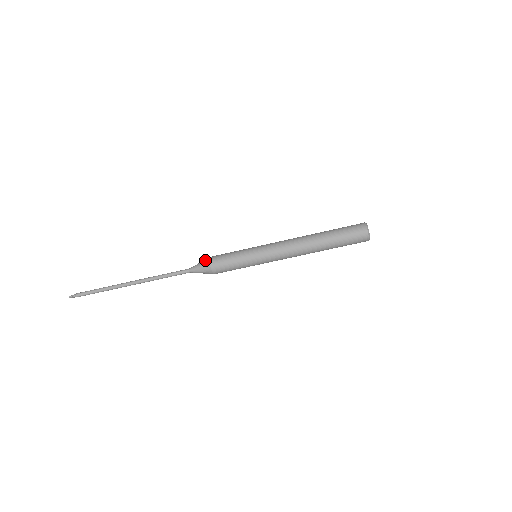
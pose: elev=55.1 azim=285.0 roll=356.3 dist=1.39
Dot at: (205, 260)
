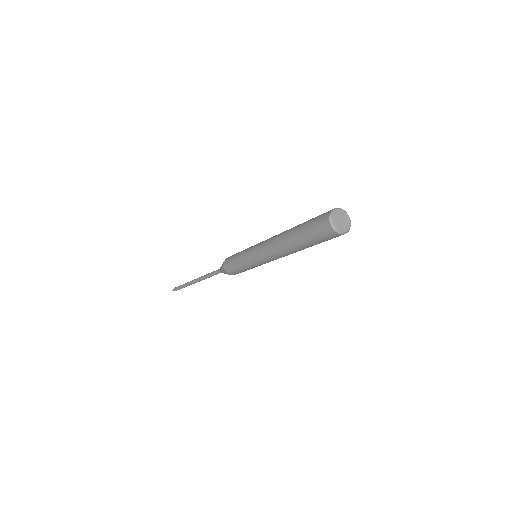
Dot at: (222, 267)
